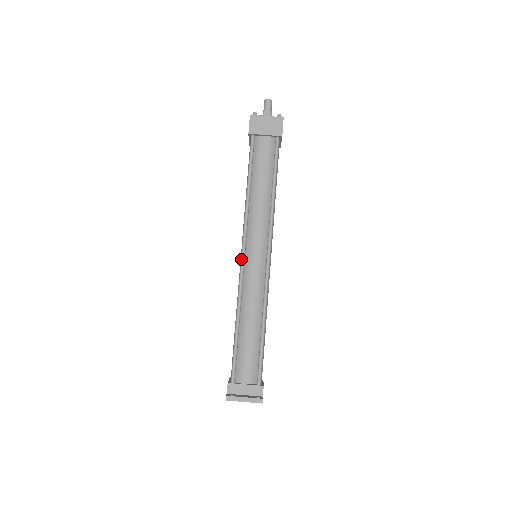
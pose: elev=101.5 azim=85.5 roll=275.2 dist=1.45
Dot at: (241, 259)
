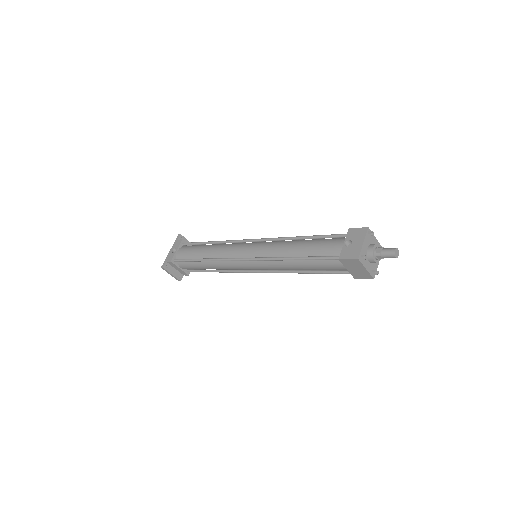
Dot at: (240, 259)
